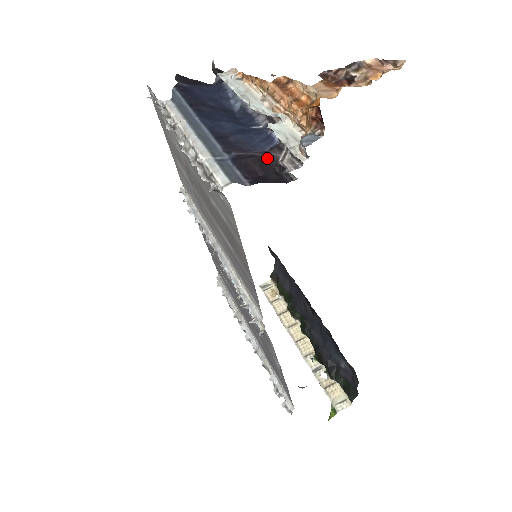
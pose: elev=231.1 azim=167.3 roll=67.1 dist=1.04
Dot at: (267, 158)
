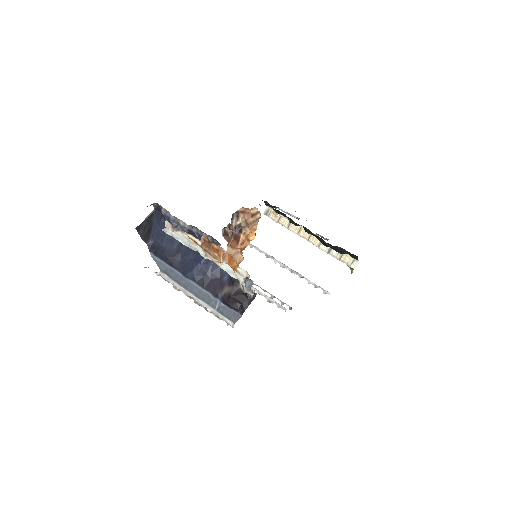
Dot at: (236, 293)
